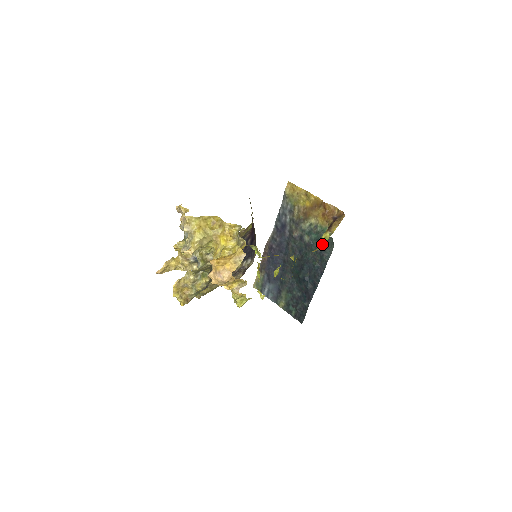
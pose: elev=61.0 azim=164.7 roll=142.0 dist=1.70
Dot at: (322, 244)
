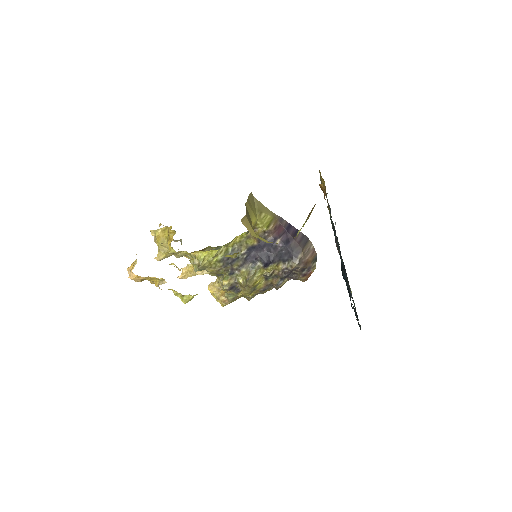
Dot at: (297, 234)
